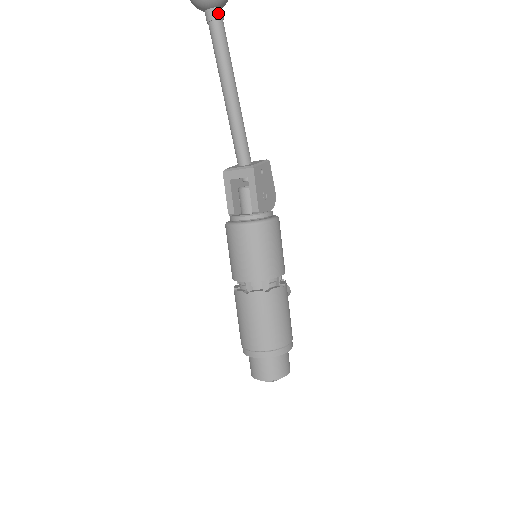
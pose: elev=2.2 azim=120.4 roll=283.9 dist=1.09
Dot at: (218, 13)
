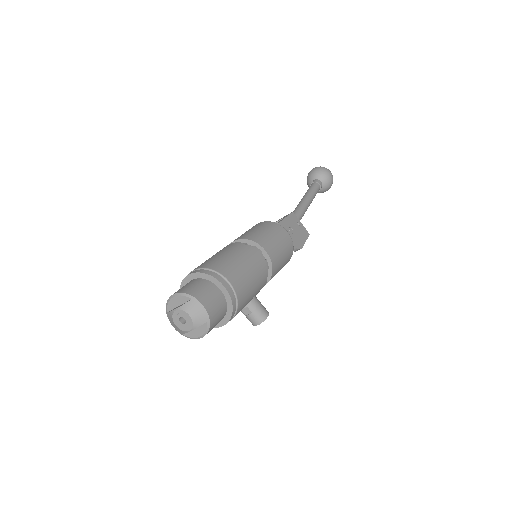
Dot at: (318, 181)
